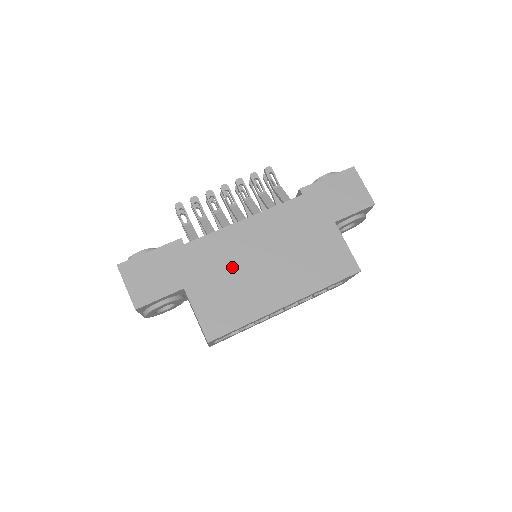
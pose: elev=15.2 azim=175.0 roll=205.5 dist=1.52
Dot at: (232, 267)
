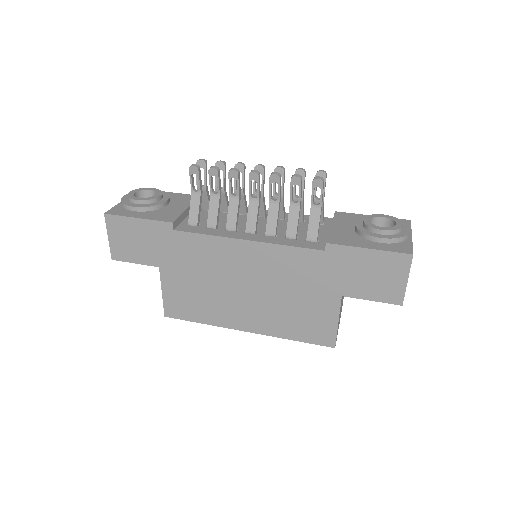
Dot at: (211, 275)
